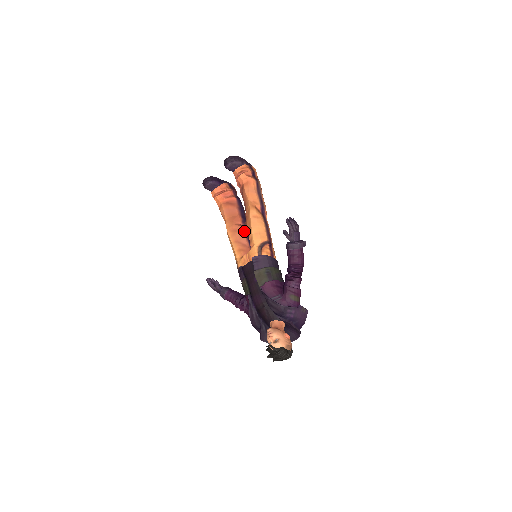
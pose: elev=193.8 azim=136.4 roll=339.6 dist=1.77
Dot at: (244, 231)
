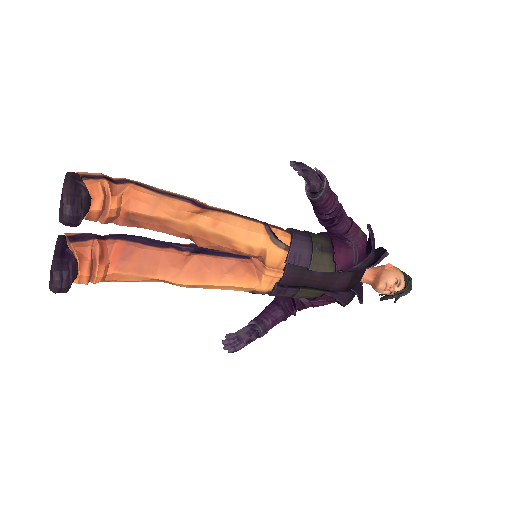
Dot at: (206, 255)
